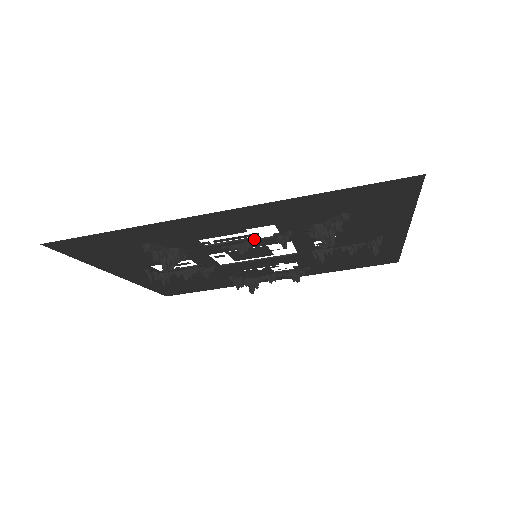
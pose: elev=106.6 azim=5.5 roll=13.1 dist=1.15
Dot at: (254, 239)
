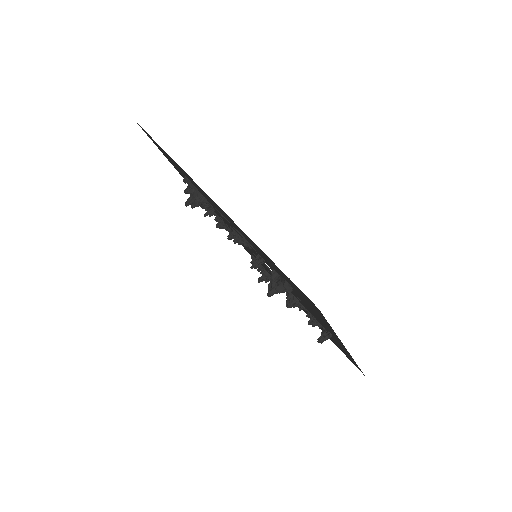
Dot at: (246, 241)
